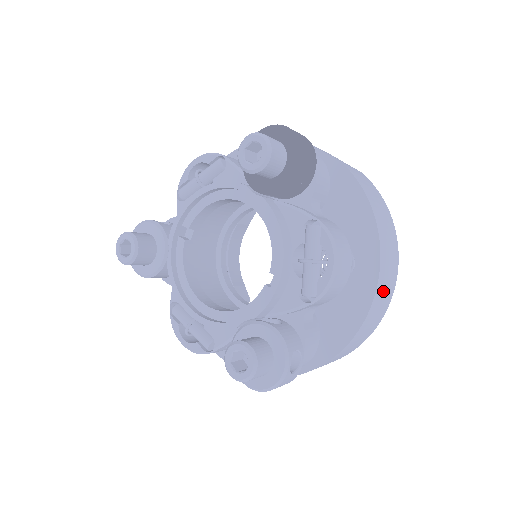
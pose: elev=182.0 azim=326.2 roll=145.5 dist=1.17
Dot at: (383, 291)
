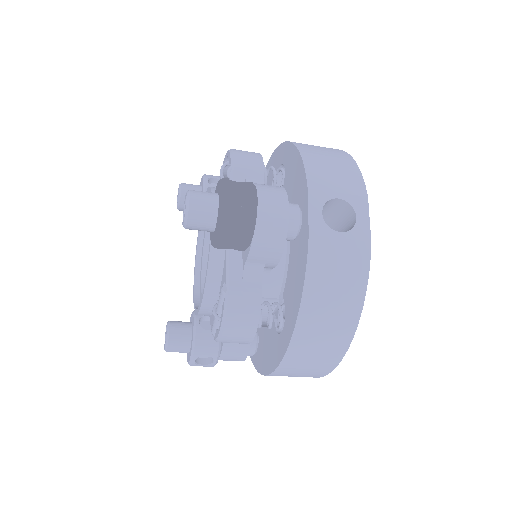
Dot at: (302, 365)
